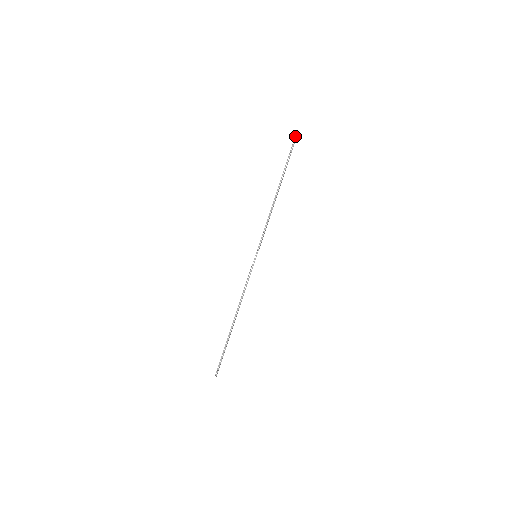
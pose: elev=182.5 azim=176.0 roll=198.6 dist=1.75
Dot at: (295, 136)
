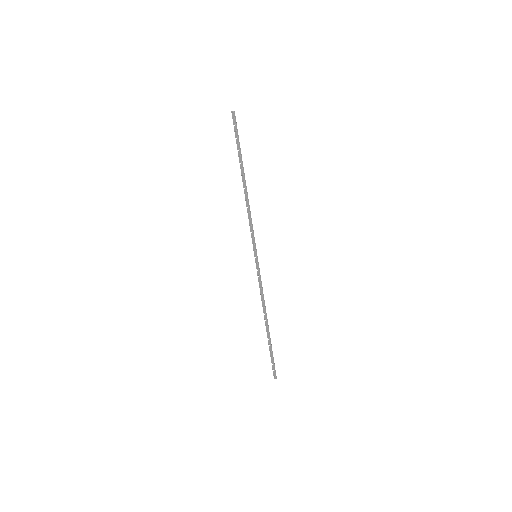
Dot at: (233, 111)
